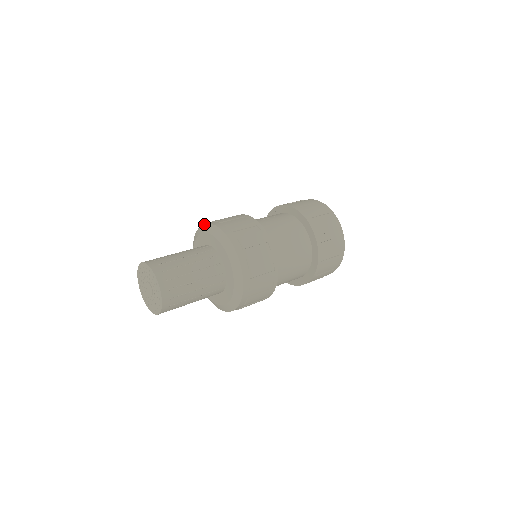
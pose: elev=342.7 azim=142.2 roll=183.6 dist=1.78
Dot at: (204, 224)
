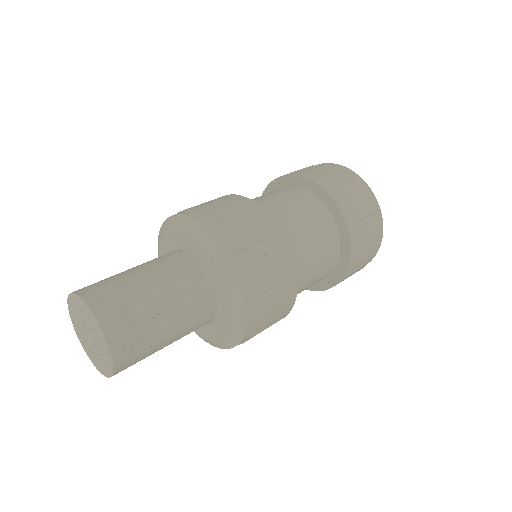
Dot at: (160, 229)
